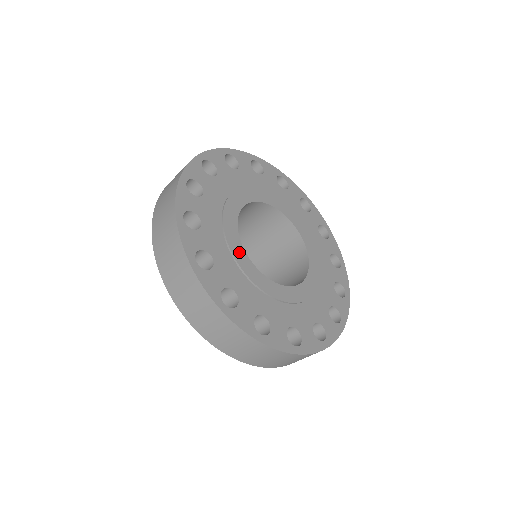
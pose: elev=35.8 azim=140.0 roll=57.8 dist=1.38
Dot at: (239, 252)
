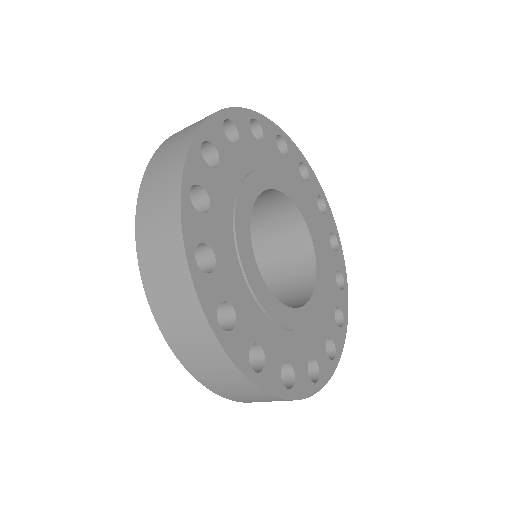
Dot at: (258, 283)
